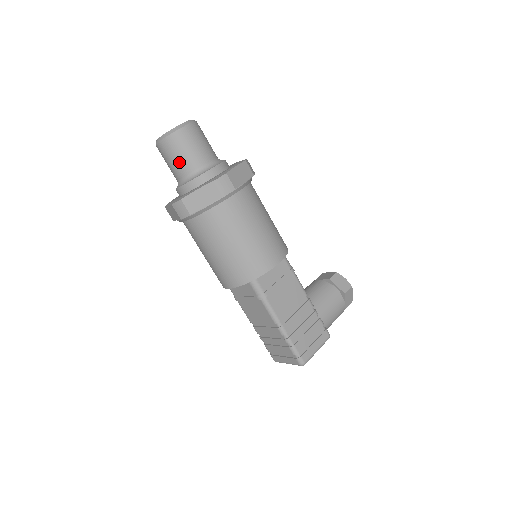
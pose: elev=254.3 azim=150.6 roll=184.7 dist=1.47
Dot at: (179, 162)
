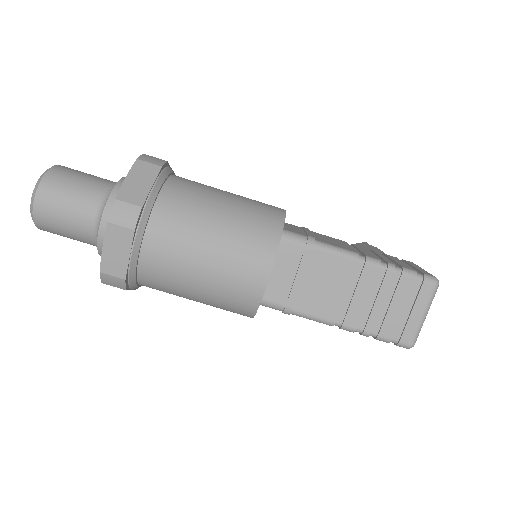
Dot at: (78, 195)
